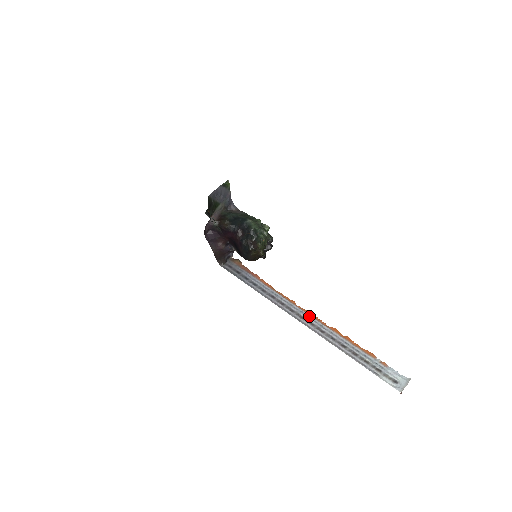
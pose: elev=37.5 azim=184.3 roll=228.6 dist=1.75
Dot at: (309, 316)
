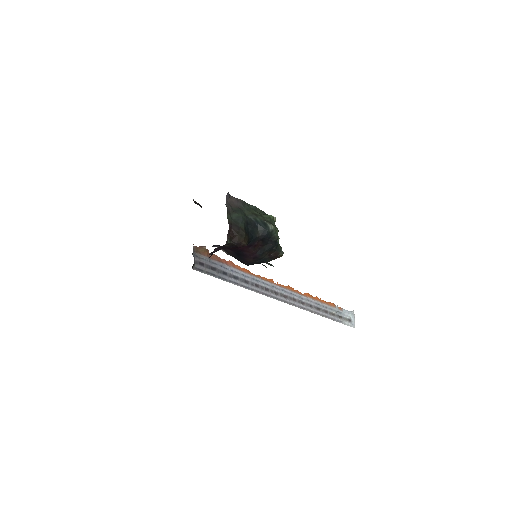
Dot at: (289, 292)
